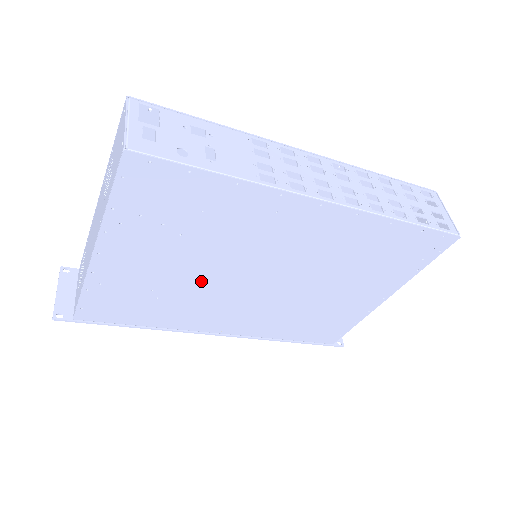
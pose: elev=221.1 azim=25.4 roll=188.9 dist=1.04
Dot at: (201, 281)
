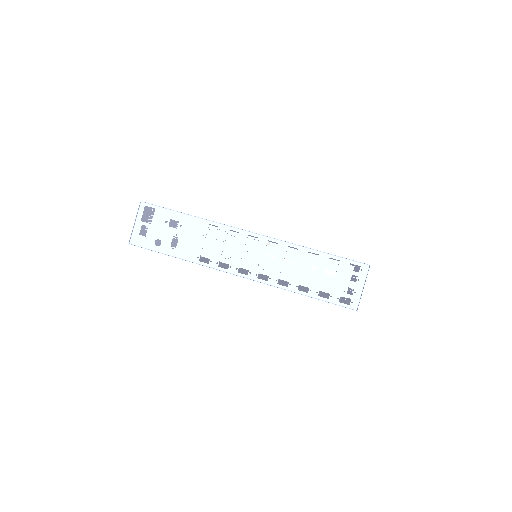
Dot at: occluded
